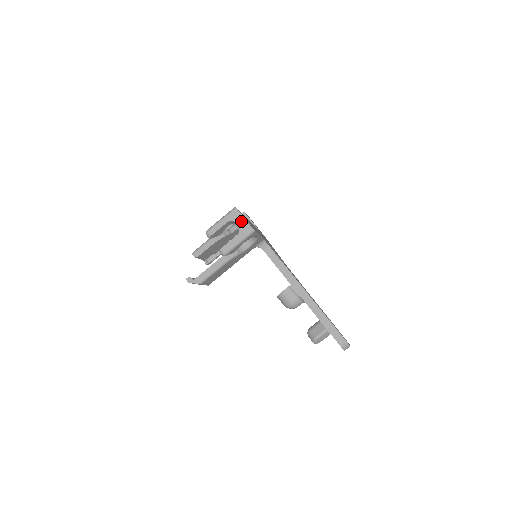
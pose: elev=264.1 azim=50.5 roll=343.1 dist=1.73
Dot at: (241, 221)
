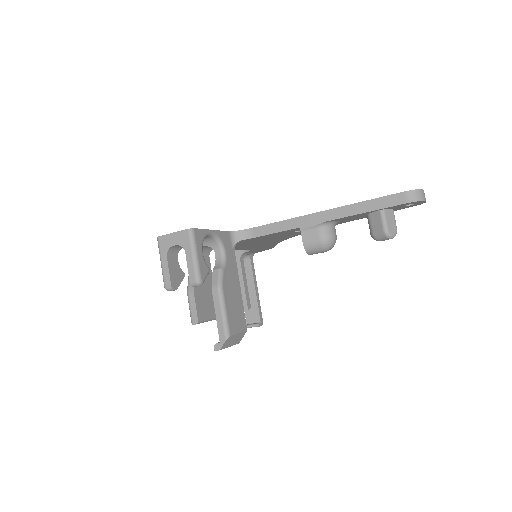
Dot at: (173, 239)
